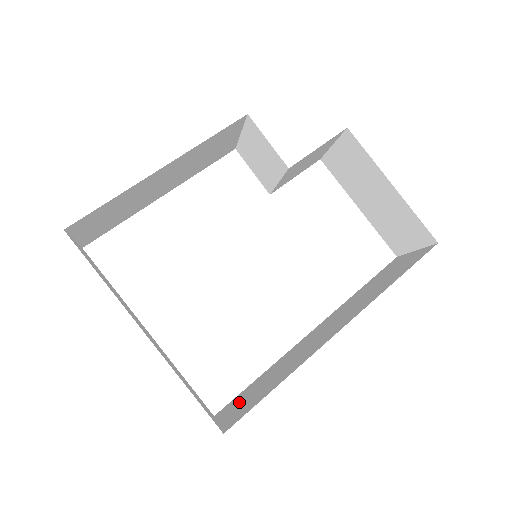
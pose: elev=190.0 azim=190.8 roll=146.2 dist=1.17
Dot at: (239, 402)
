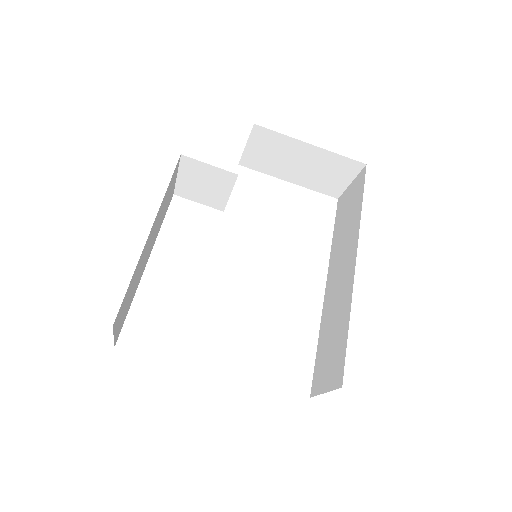
Dot at: (324, 369)
